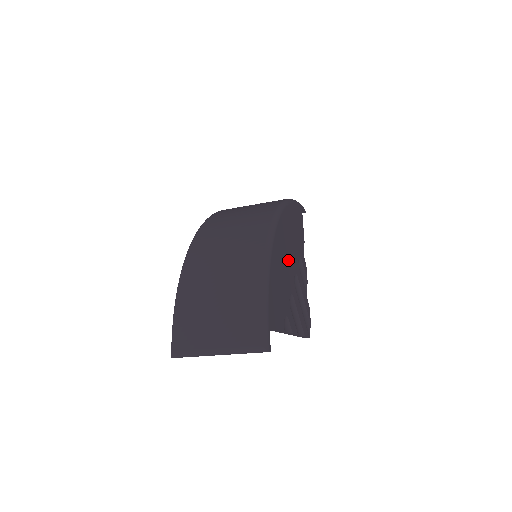
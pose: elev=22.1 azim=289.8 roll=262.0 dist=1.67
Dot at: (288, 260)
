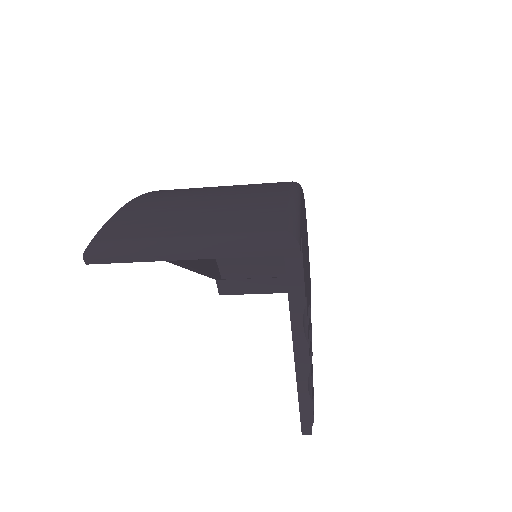
Dot at: occluded
